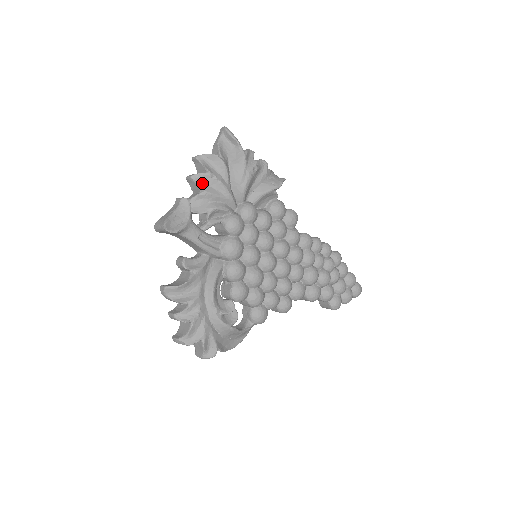
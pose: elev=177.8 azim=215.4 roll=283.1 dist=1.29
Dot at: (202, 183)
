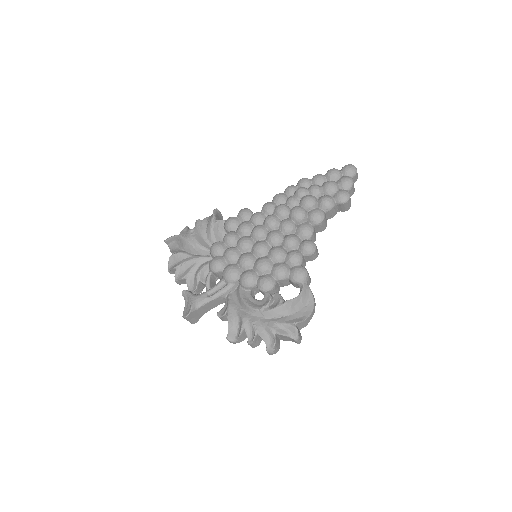
Dot at: (181, 275)
